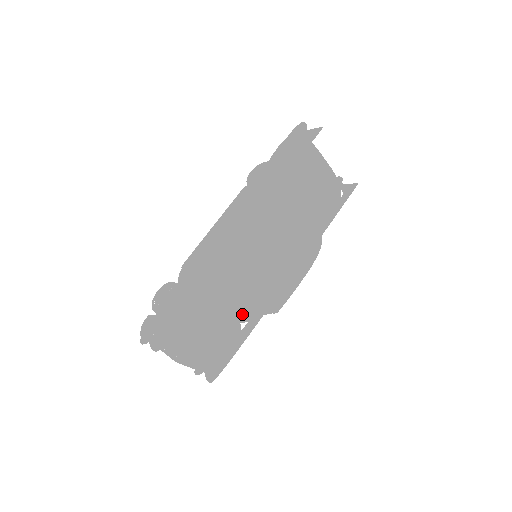
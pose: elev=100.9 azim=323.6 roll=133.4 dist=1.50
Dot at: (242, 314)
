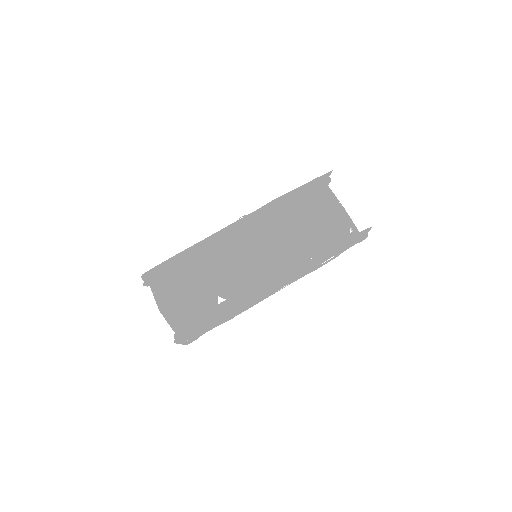
Dot at: (221, 287)
